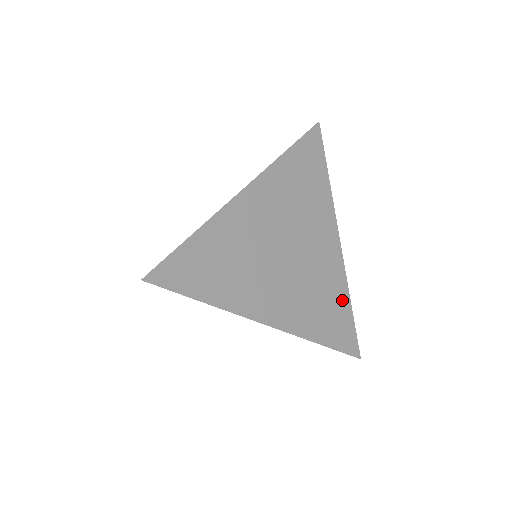
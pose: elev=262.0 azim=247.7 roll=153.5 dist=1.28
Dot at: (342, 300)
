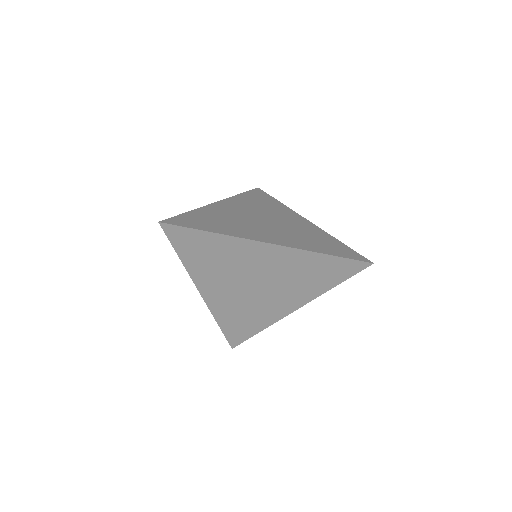
Dot at: (330, 239)
